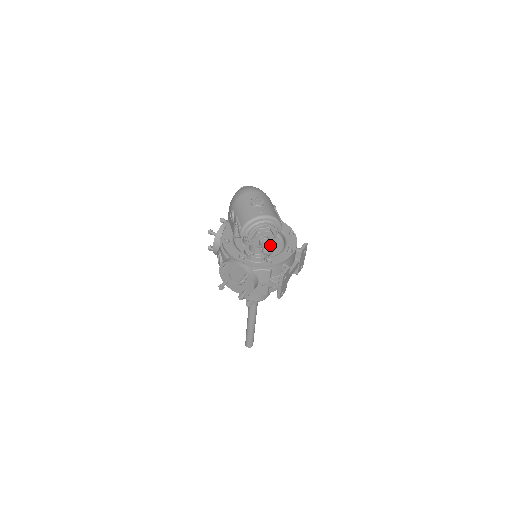
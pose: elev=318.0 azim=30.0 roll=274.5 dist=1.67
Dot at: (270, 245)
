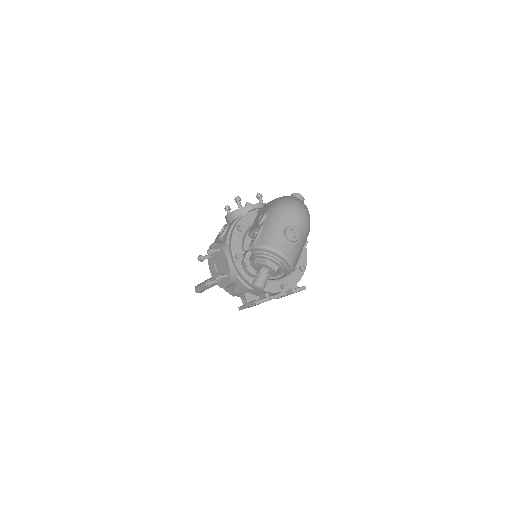
Dot at: (263, 284)
